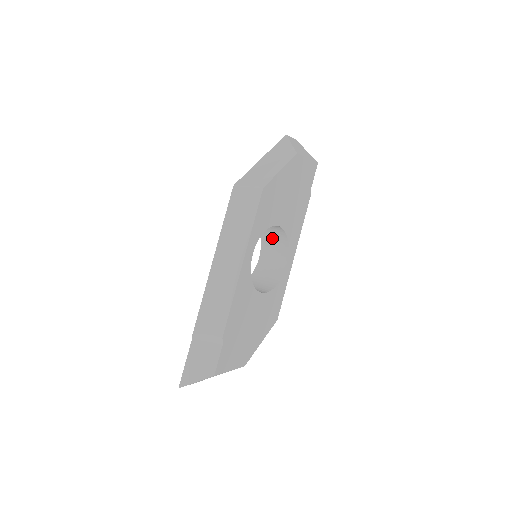
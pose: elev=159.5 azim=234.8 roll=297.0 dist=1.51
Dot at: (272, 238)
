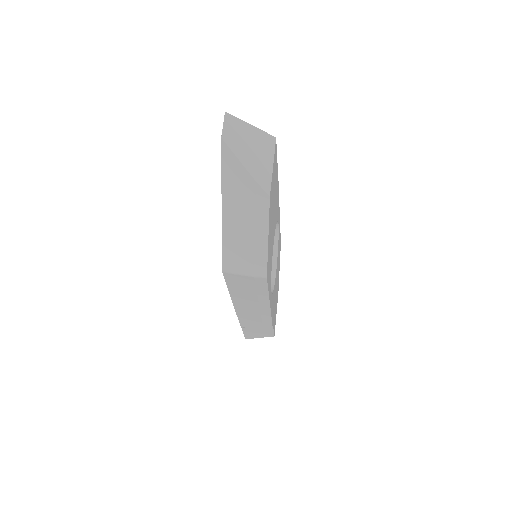
Dot at: occluded
